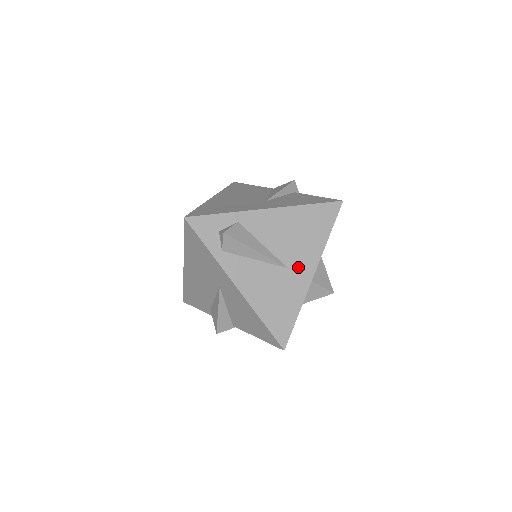
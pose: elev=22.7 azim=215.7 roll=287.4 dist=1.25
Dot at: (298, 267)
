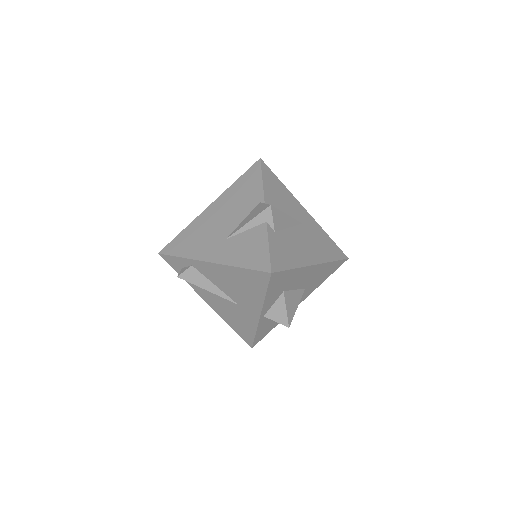
Dot at: (246, 307)
